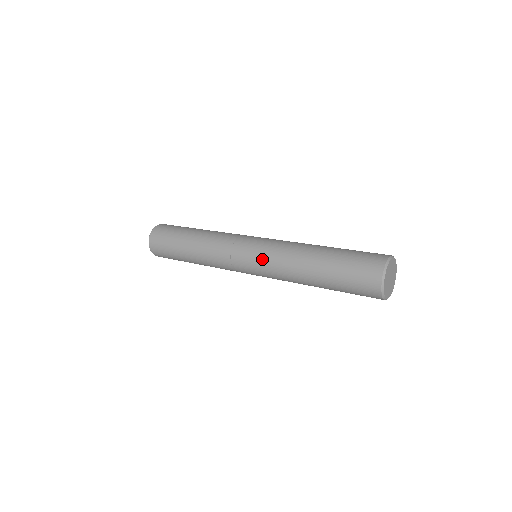
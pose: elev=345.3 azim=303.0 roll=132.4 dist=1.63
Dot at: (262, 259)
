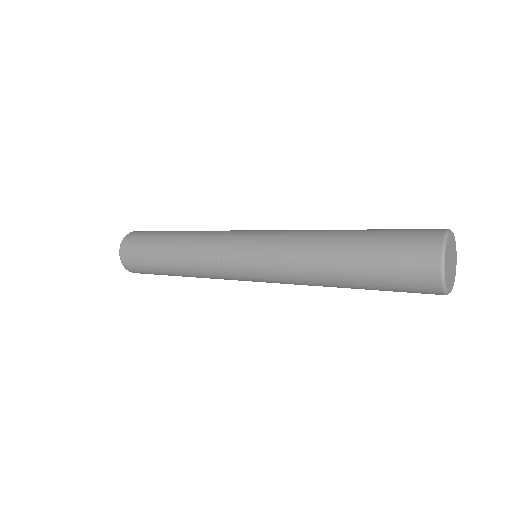
Dot at: (266, 242)
